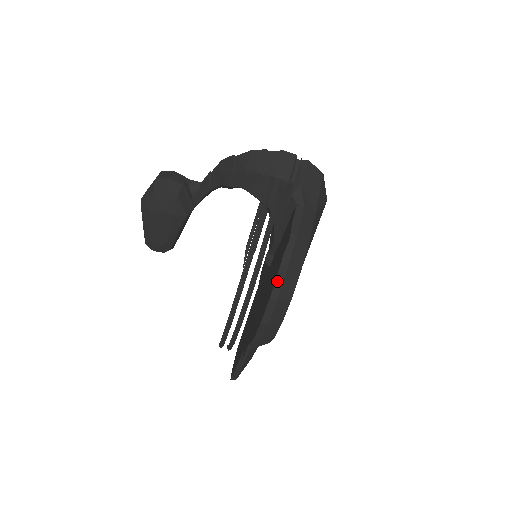
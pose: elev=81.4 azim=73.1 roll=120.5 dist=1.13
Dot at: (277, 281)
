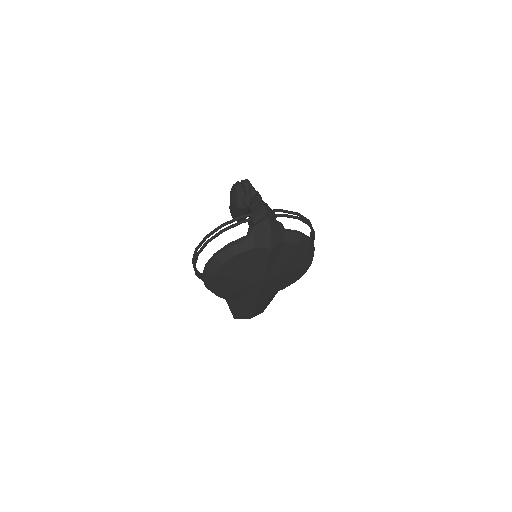
Dot at: (210, 259)
